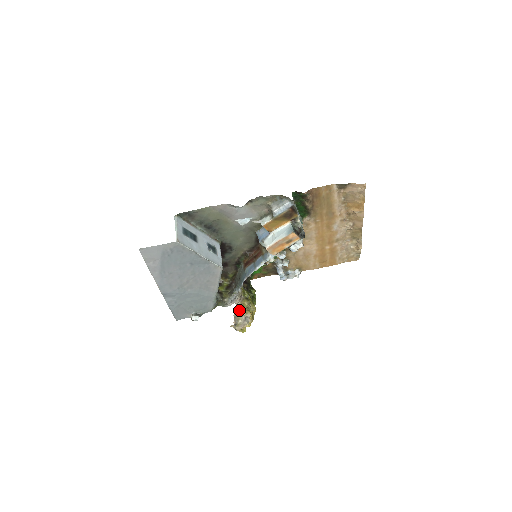
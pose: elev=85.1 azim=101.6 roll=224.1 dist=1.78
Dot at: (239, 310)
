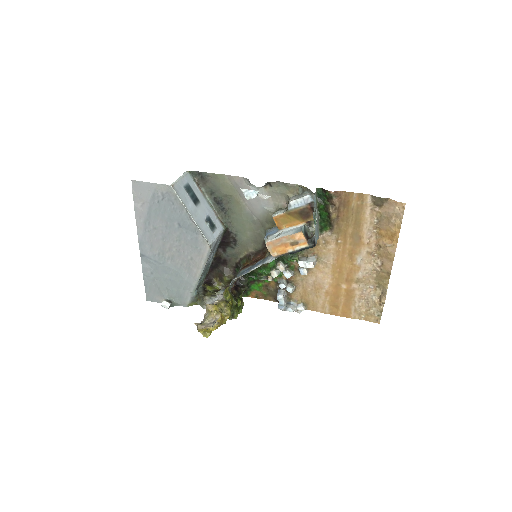
Dot at: (211, 307)
